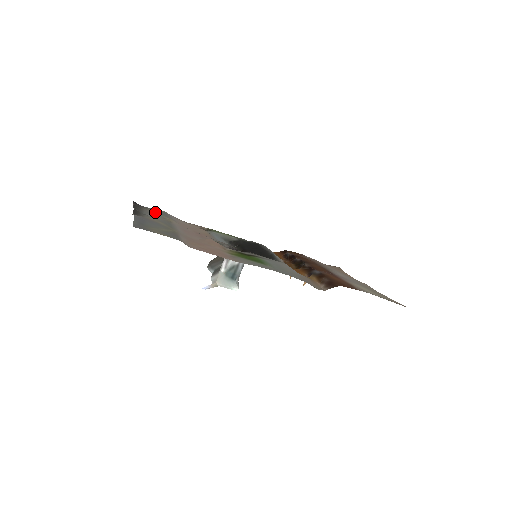
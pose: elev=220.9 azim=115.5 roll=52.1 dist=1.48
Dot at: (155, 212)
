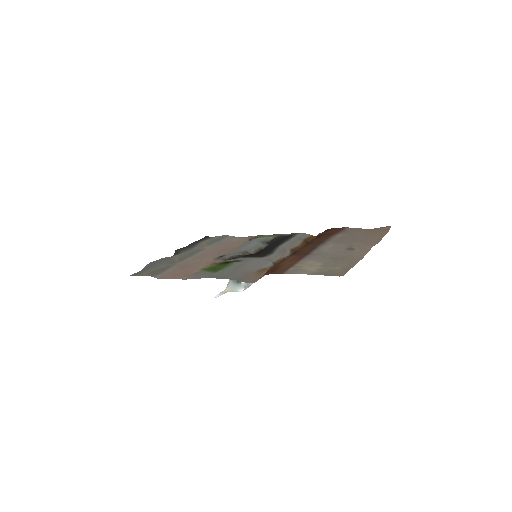
Dot at: (205, 242)
